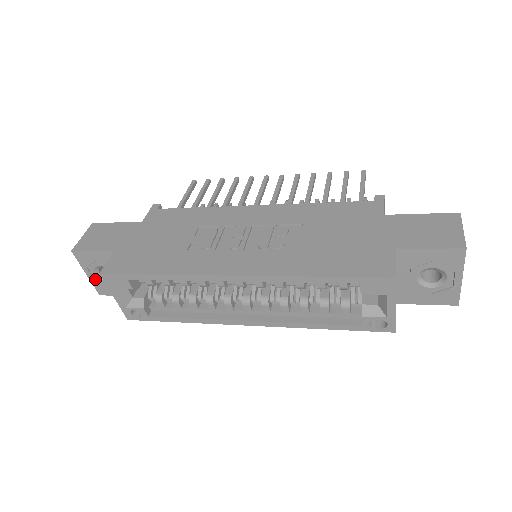
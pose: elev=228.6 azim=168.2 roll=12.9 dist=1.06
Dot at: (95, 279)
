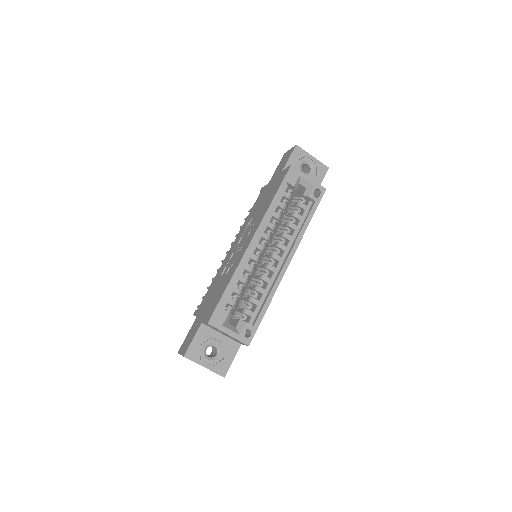
Dot at: (211, 365)
